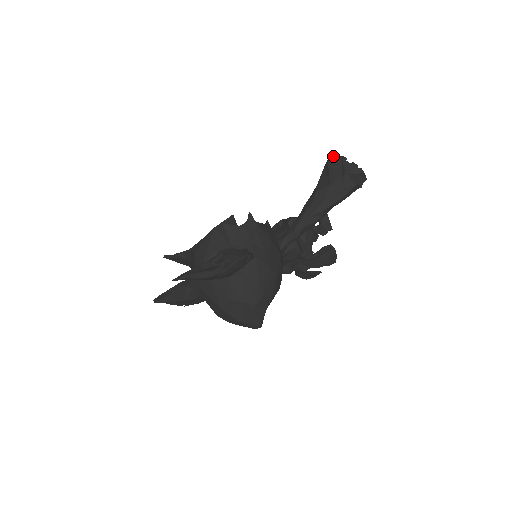
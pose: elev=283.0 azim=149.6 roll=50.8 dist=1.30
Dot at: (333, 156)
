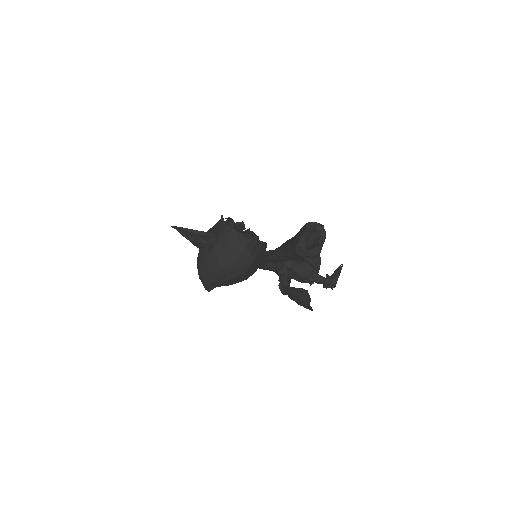
Dot at: (307, 223)
